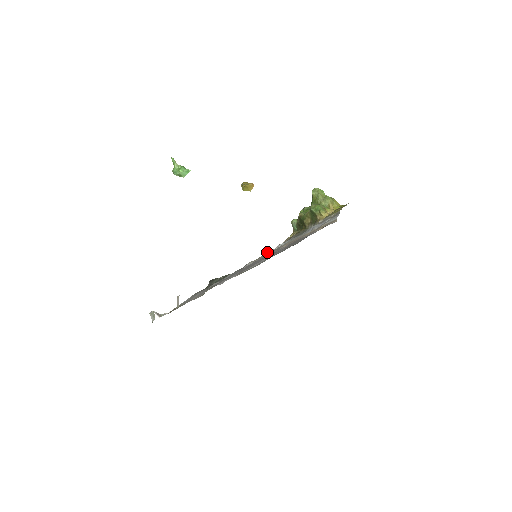
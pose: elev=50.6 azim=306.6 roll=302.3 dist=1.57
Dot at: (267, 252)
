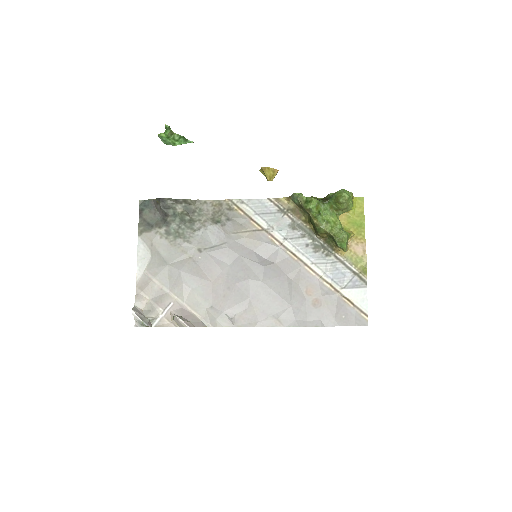
Dot at: (250, 205)
